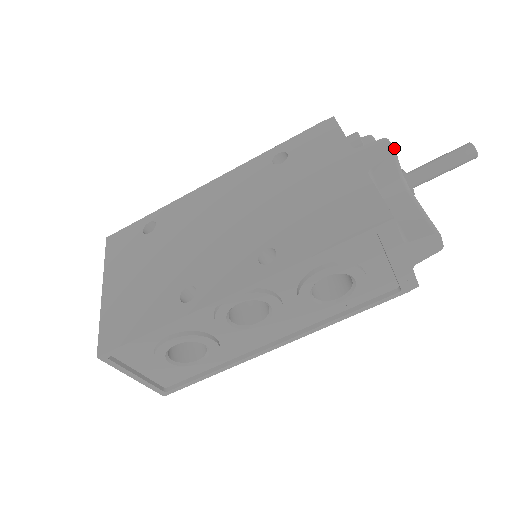
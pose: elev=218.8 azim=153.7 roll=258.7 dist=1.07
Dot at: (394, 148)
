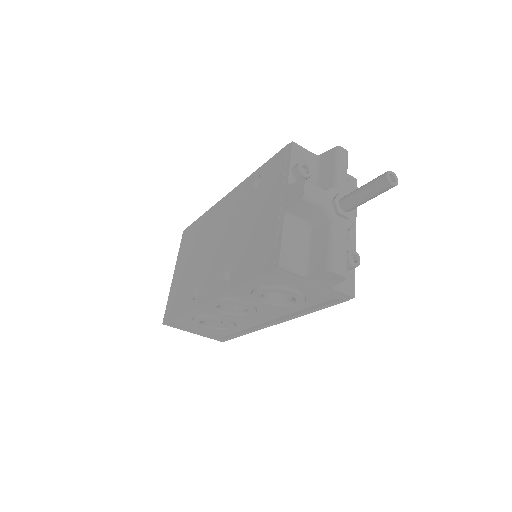
Dot at: (303, 192)
